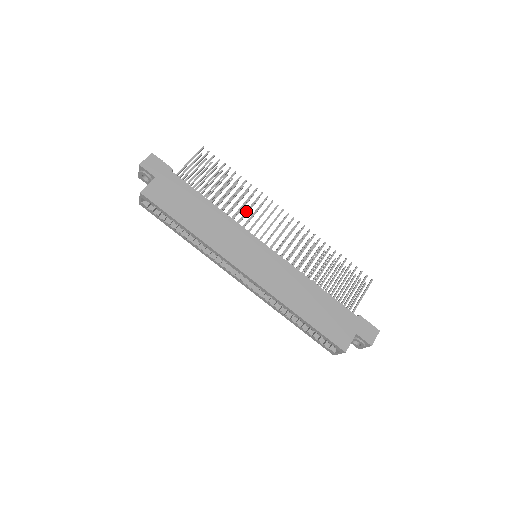
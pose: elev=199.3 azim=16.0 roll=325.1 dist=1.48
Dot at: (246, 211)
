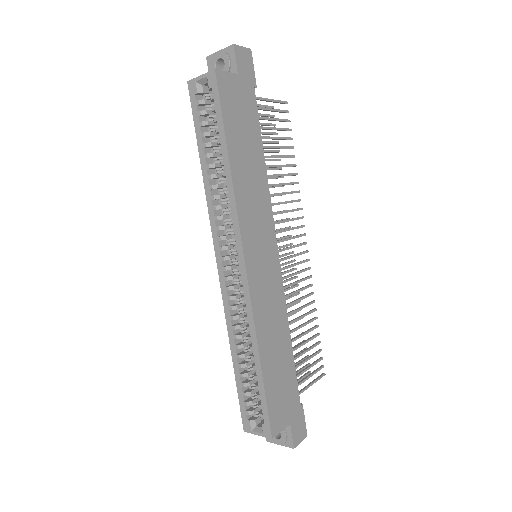
Dot at: (281, 202)
